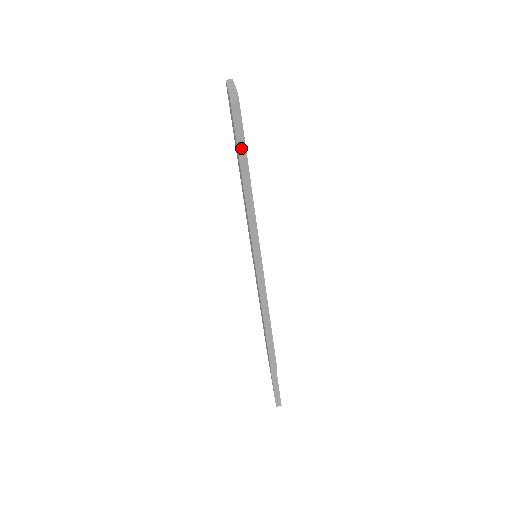
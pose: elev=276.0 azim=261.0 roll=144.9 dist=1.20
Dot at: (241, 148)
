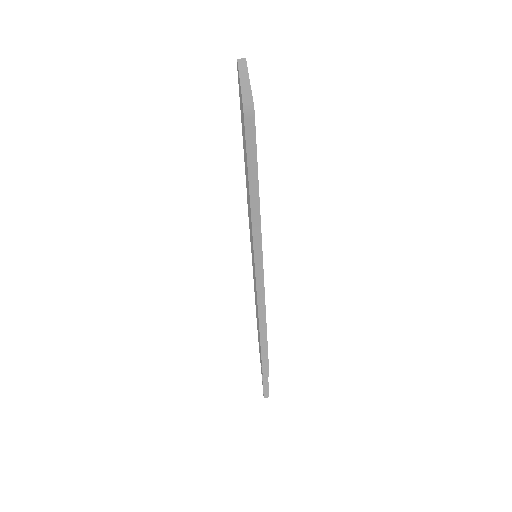
Dot at: (252, 166)
